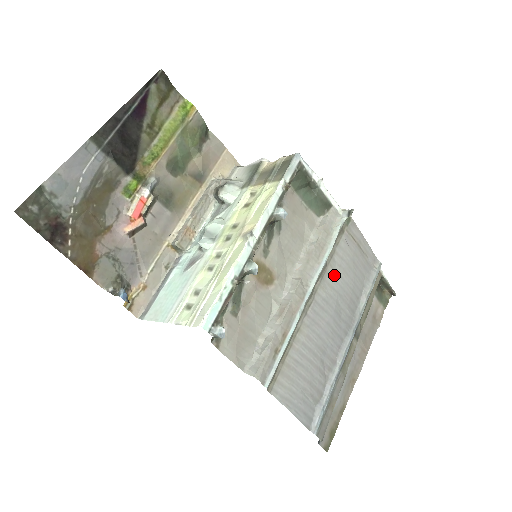
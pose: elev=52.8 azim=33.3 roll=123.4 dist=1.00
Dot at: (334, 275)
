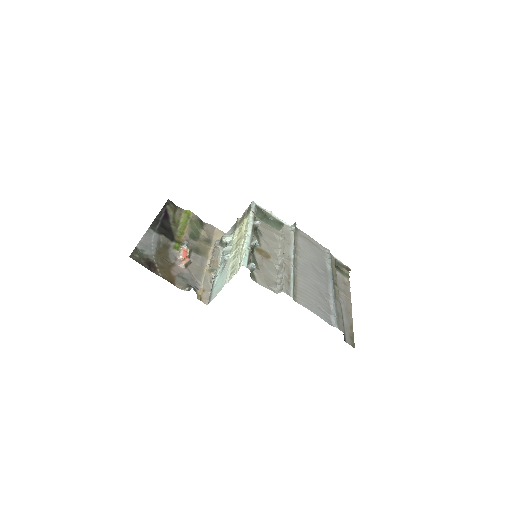
Dot at: (303, 253)
